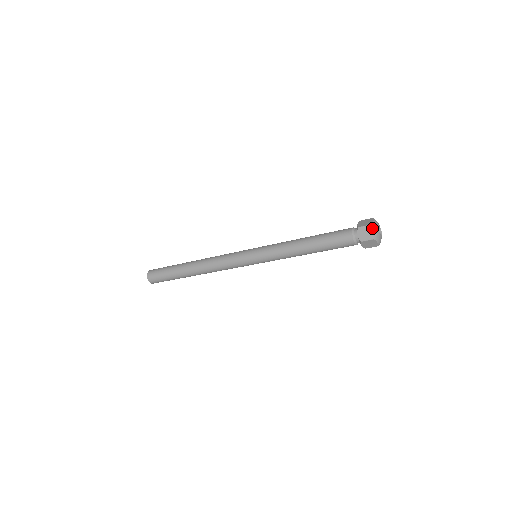
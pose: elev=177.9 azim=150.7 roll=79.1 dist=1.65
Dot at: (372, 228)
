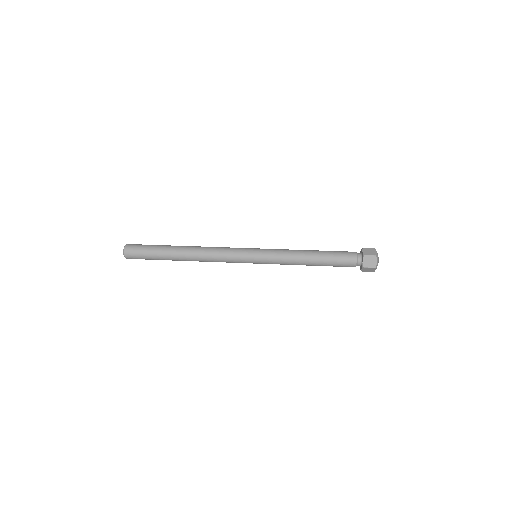
Dot at: (376, 258)
